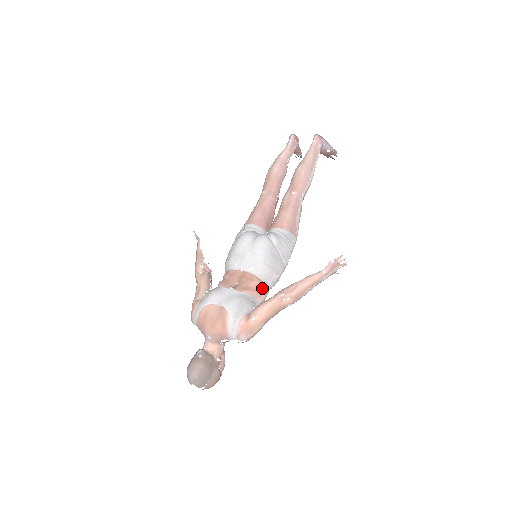
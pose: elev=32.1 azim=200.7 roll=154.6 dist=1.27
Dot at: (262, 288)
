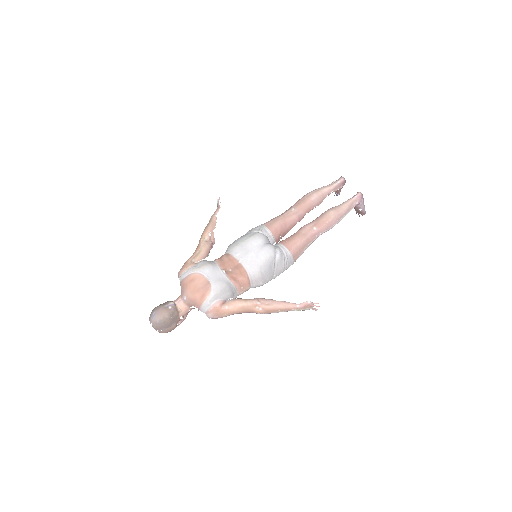
Dot at: (246, 286)
